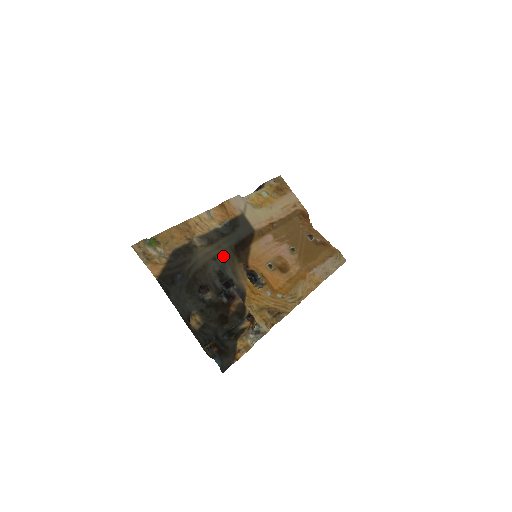
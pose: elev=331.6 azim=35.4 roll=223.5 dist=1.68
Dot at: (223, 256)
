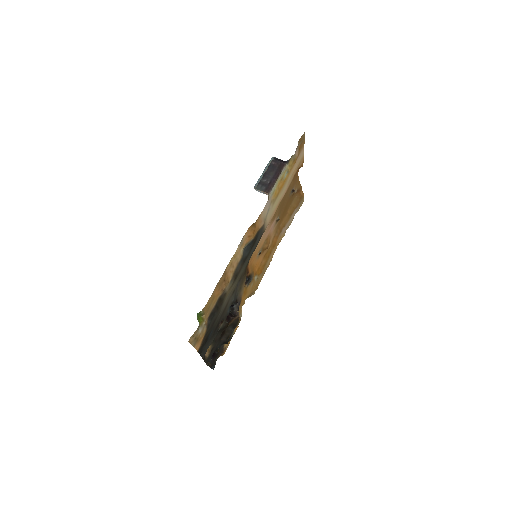
Dot at: (238, 281)
